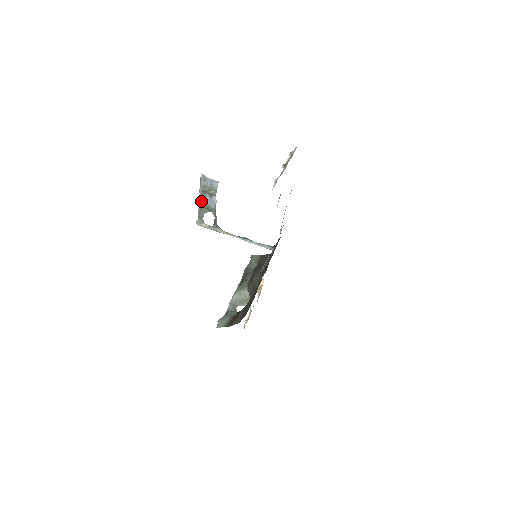
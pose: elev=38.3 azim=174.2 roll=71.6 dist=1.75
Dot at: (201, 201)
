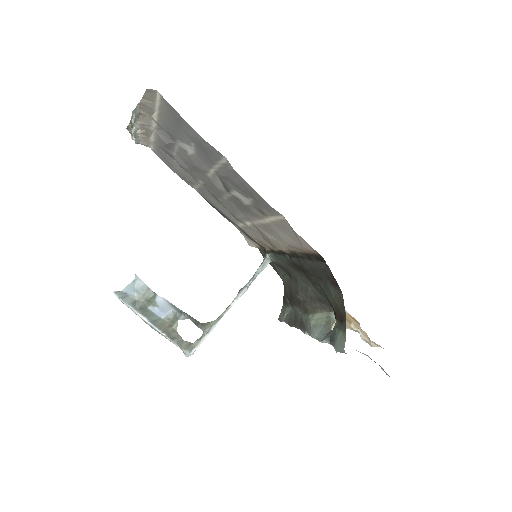
Dot at: (155, 323)
